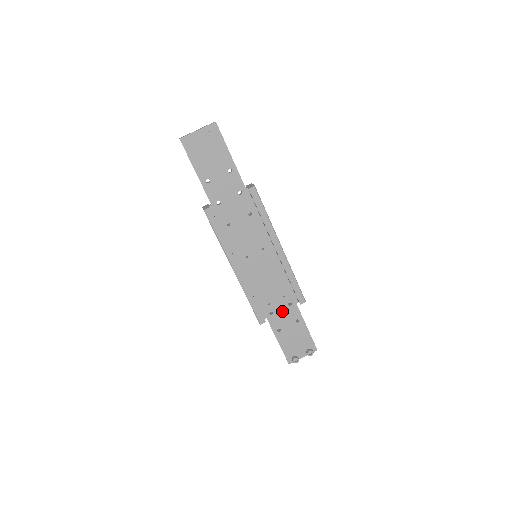
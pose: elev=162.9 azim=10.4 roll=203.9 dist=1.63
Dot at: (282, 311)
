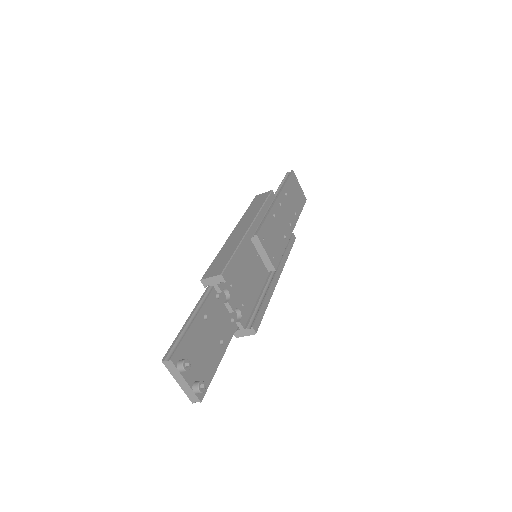
Dot at: (224, 312)
